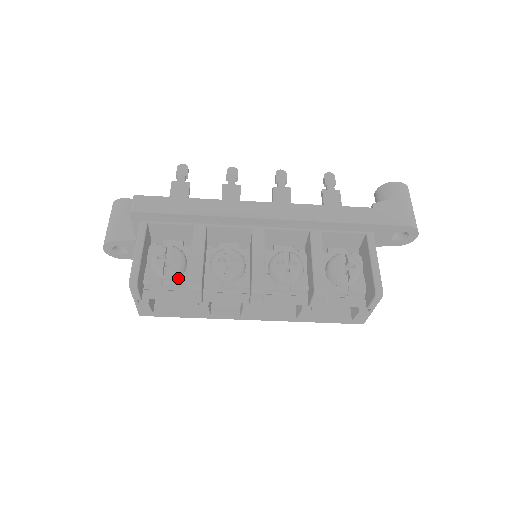
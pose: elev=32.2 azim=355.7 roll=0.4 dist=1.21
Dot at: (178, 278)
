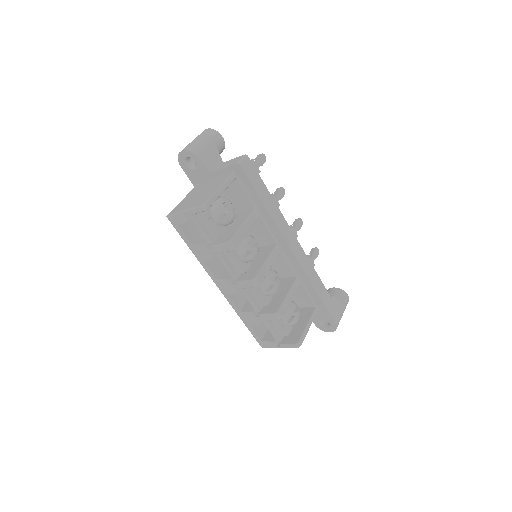
Dot at: (219, 226)
